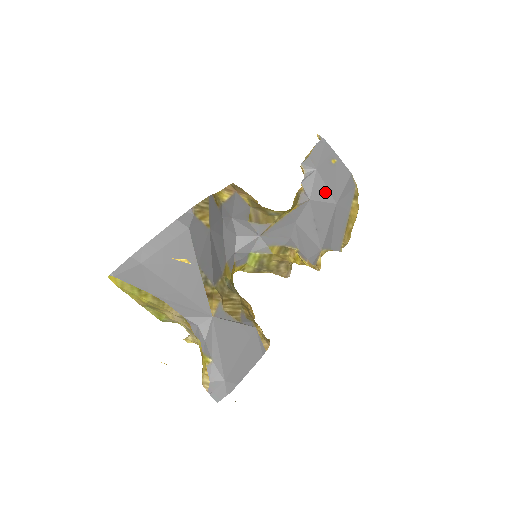
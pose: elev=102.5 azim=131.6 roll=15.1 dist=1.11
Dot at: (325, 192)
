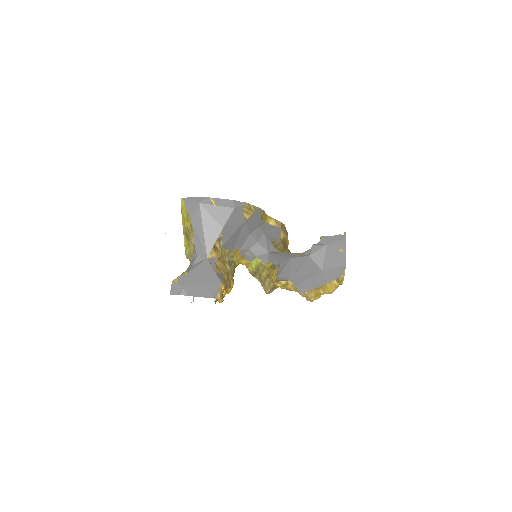
Dot at: (321, 260)
